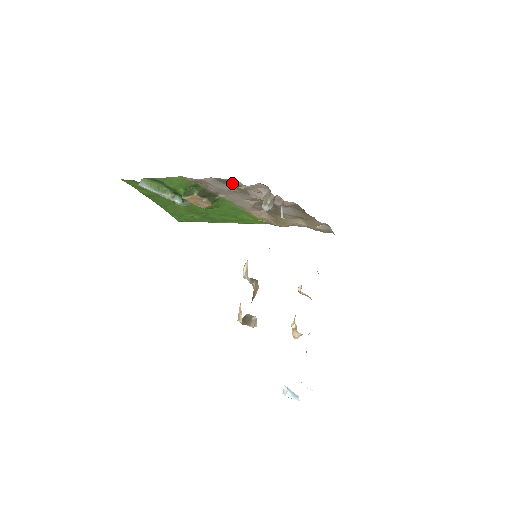
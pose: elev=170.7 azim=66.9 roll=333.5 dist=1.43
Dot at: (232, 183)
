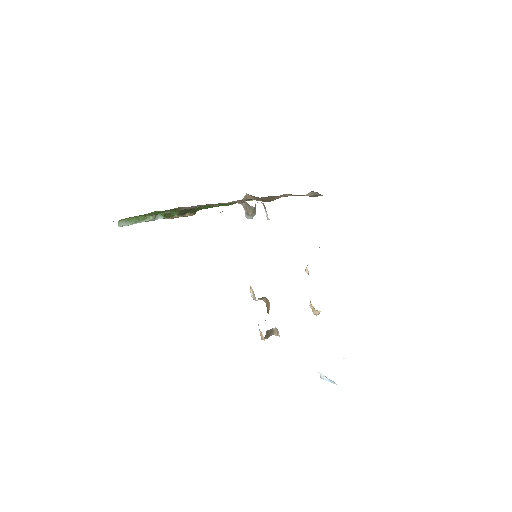
Dot at: occluded
